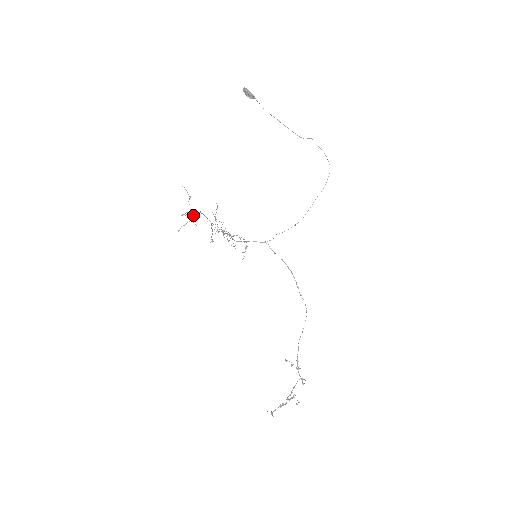
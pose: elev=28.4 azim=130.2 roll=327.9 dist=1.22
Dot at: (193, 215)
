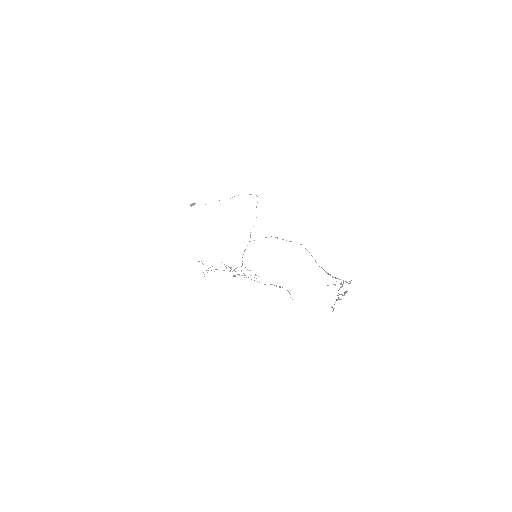
Dot at: (211, 270)
